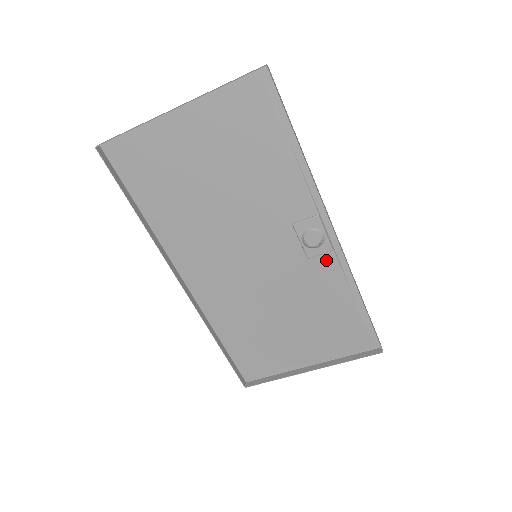
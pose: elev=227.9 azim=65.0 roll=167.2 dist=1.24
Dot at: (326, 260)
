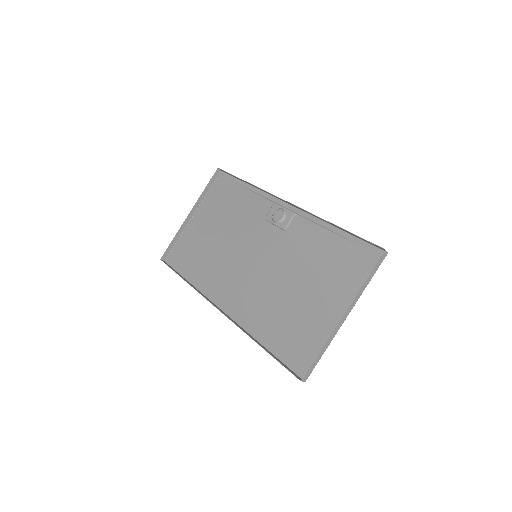
Dot at: (296, 223)
